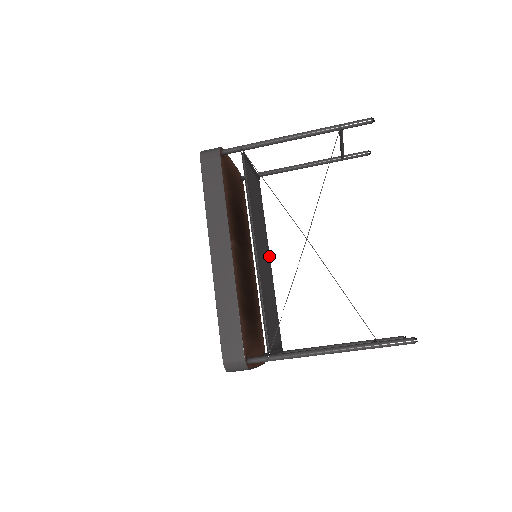
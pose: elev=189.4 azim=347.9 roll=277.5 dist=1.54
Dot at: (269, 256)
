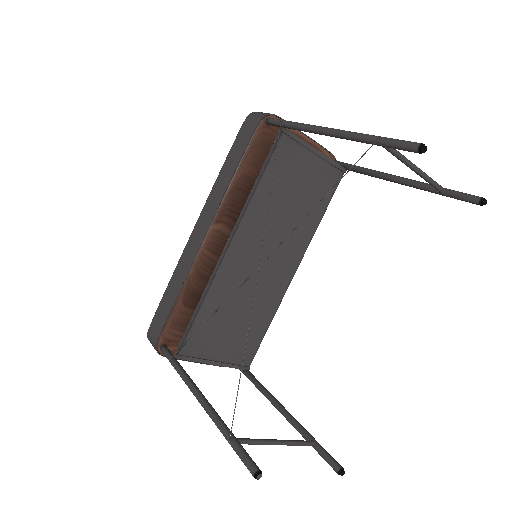
Dot at: (295, 266)
